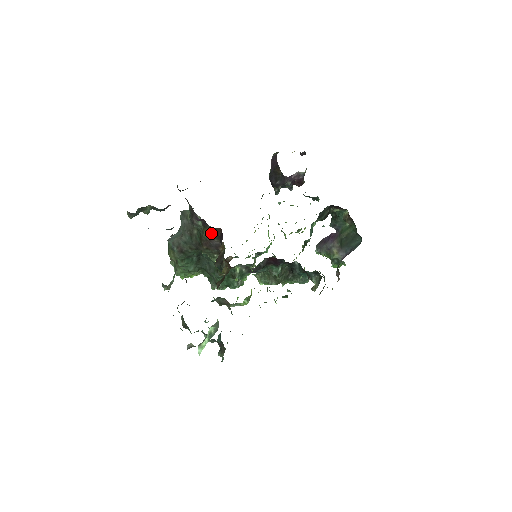
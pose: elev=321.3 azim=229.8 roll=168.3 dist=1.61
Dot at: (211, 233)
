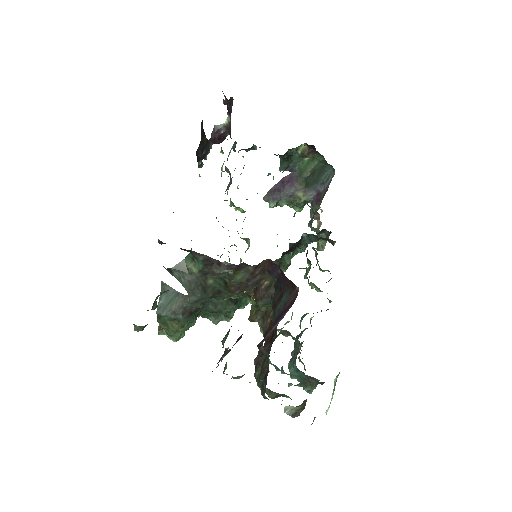
Dot at: (250, 272)
